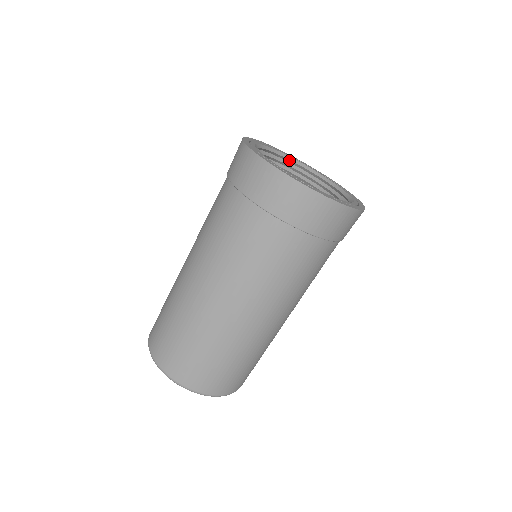
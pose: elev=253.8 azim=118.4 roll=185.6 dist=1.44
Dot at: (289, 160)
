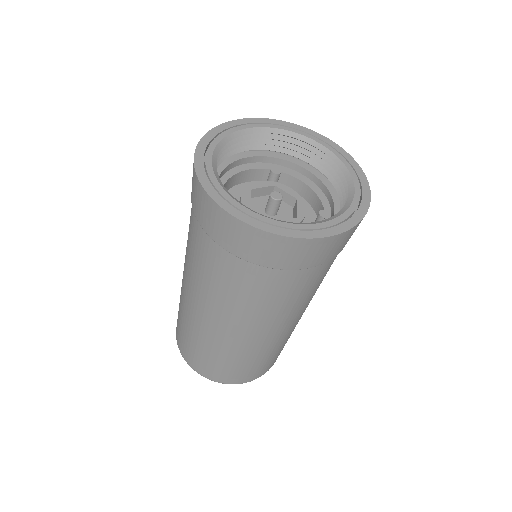
Dot at: (269, 133)
